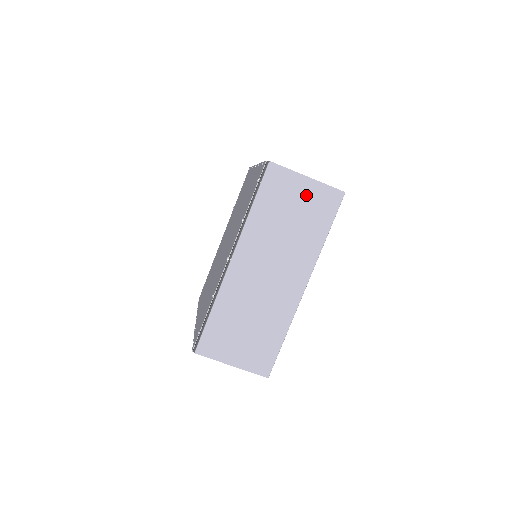
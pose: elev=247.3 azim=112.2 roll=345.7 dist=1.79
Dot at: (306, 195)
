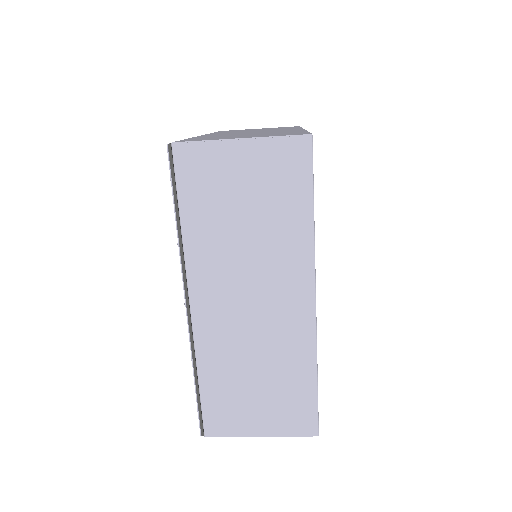
Dot at: (251, 168)
